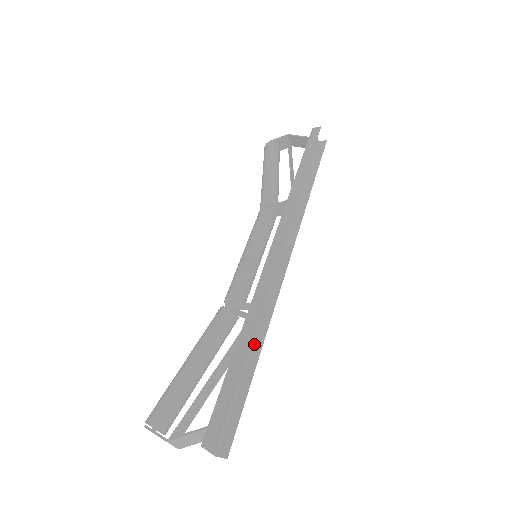
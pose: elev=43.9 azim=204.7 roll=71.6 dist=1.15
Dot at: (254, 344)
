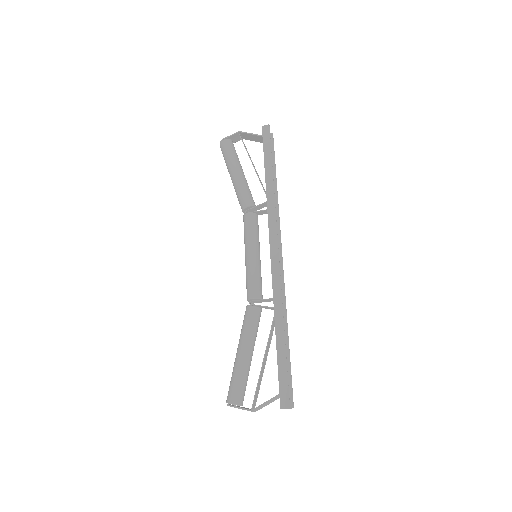
Dot at: occluded
